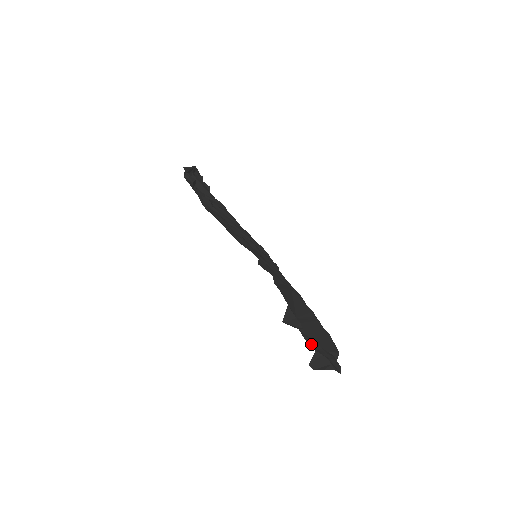
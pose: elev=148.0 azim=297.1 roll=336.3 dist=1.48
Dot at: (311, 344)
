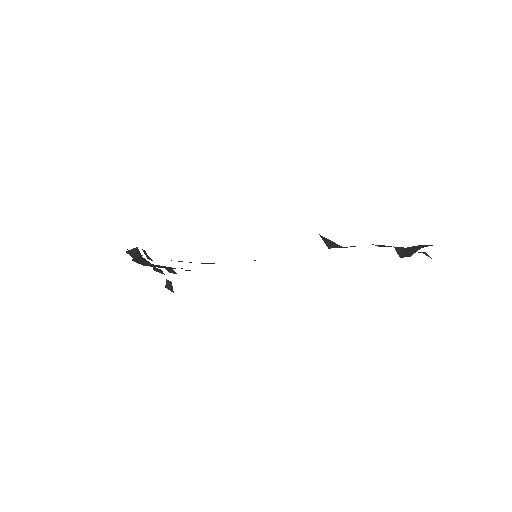
Dot at: (382, 246)
